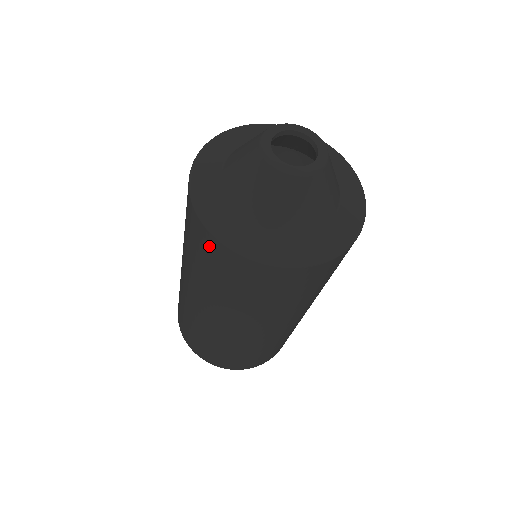
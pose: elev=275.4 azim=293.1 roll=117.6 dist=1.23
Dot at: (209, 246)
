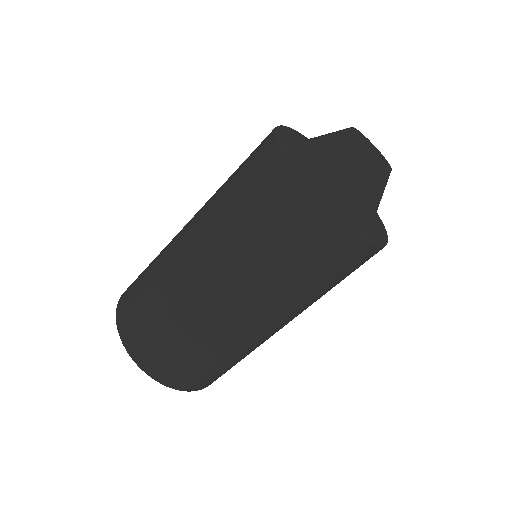
Dot at: (297, 208)
